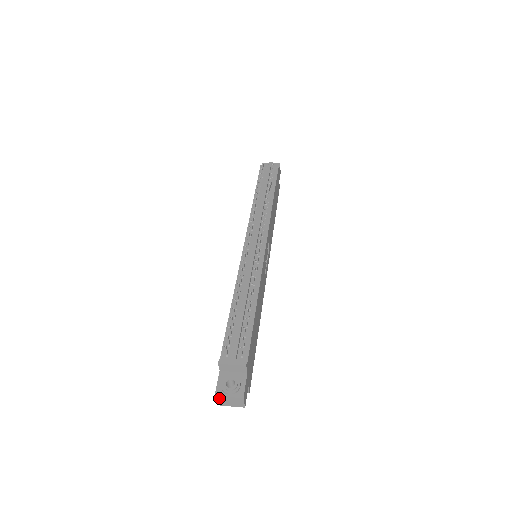
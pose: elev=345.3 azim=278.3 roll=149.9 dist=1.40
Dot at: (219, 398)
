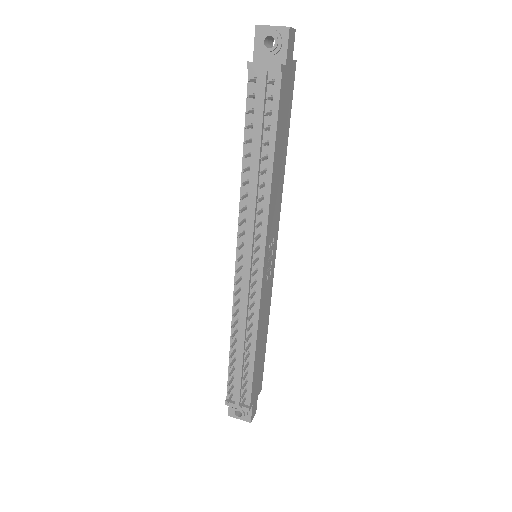
Dot at: (232, 414)
